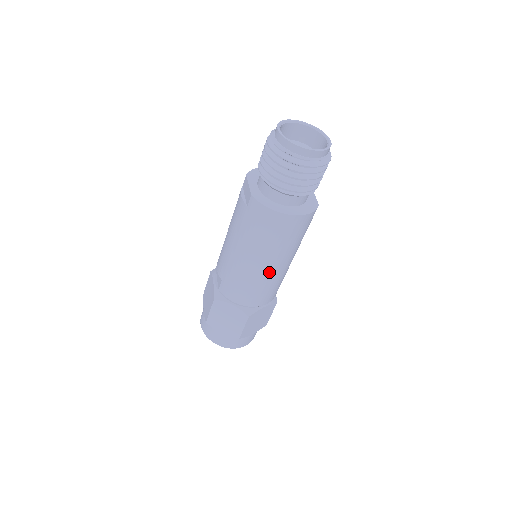
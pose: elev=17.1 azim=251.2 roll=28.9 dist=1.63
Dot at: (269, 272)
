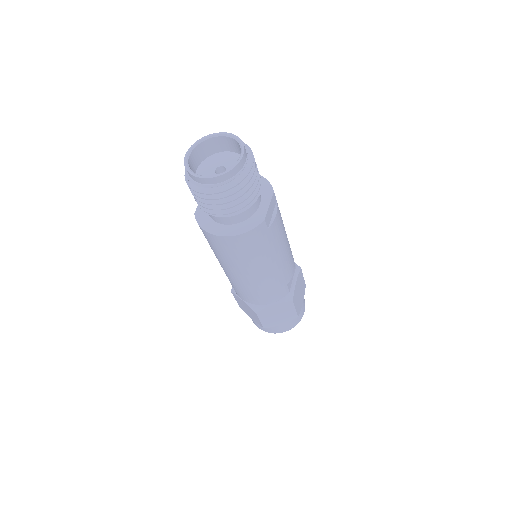
Dot at: (246, 280)
